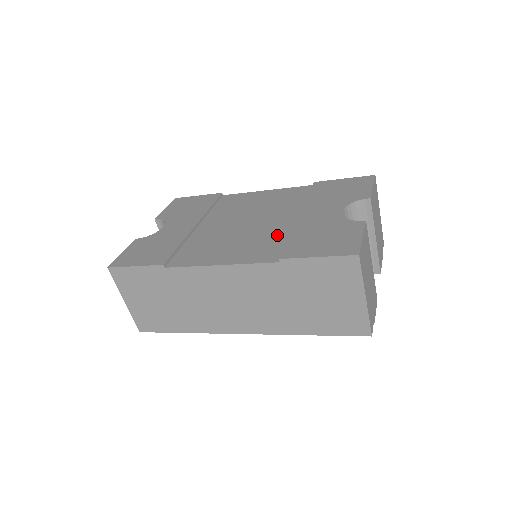
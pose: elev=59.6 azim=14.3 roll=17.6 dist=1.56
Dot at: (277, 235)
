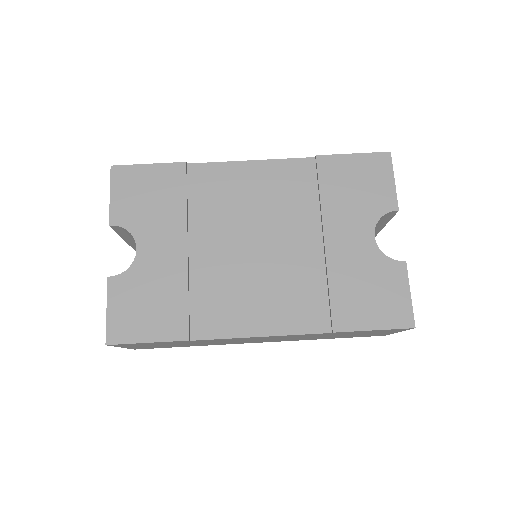
Dot at: (309, 278)
